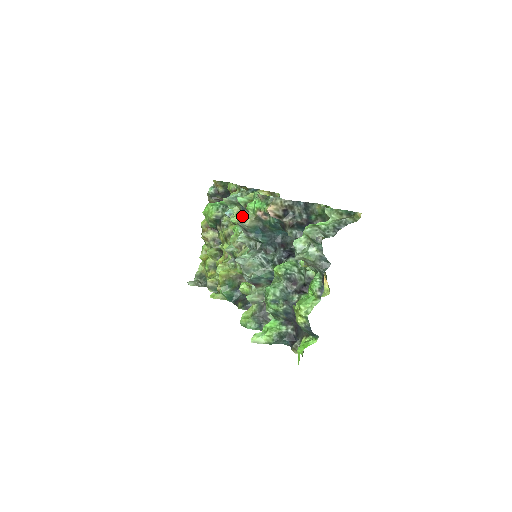
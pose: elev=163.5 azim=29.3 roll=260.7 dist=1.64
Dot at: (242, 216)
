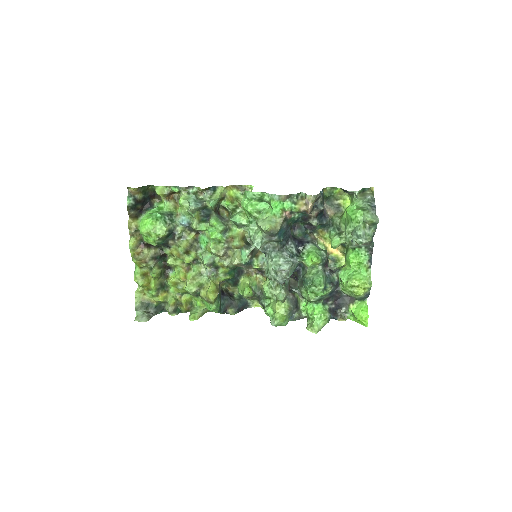
Dot at: (269, 223)
